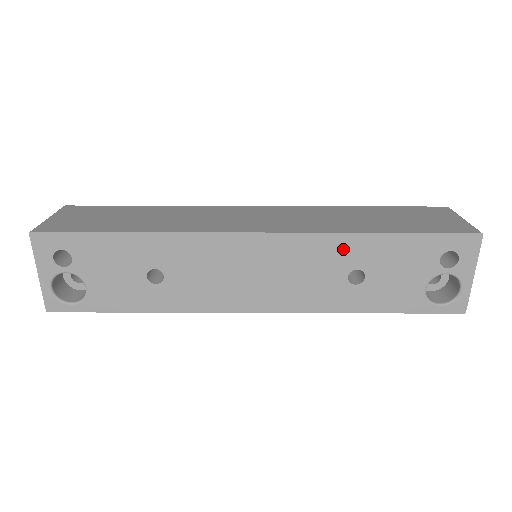
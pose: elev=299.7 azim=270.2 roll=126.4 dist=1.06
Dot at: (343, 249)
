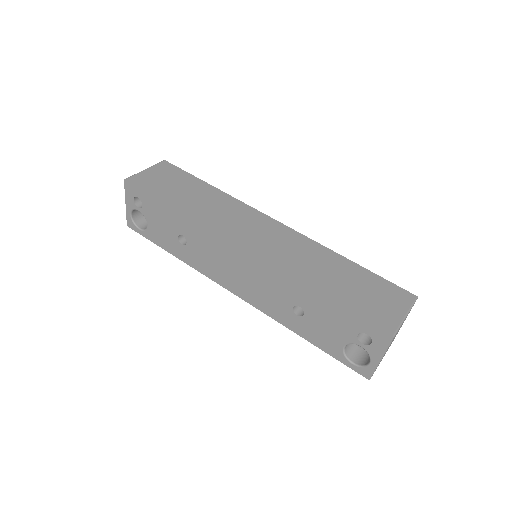
Dot at: (293, 289)
